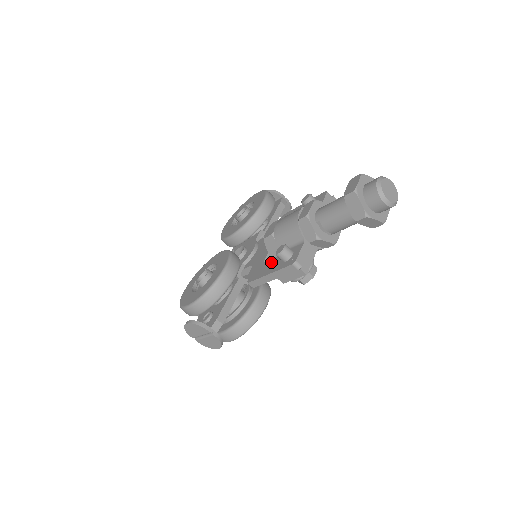
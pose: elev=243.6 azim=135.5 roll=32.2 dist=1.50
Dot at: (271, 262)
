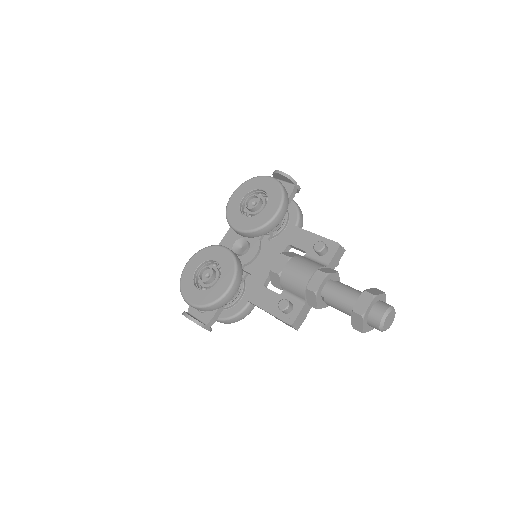
Dot at: (271, 296)
